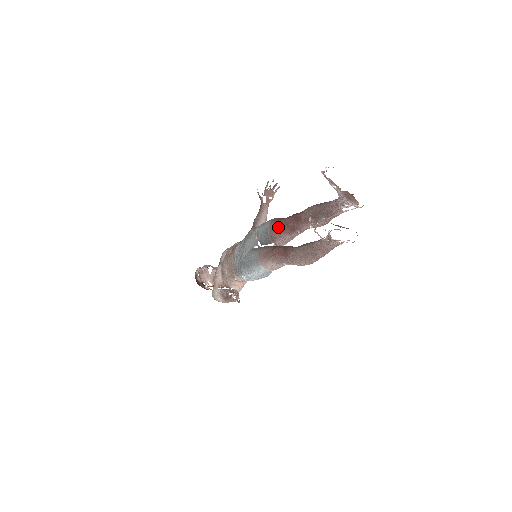
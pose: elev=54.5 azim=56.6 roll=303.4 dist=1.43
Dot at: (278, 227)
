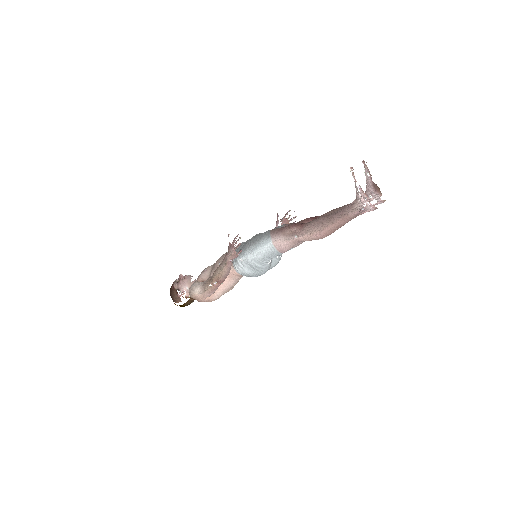
Dot at: occluded
